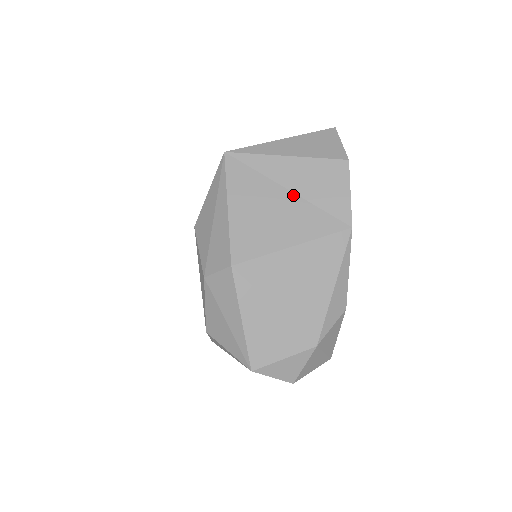
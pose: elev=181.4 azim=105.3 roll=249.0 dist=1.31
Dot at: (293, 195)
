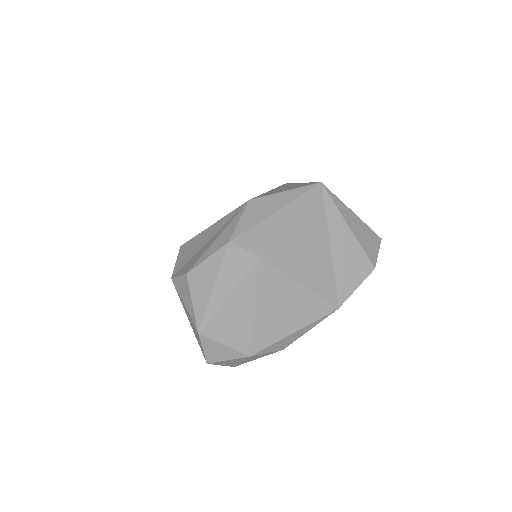
Dot at: (330, 253)
